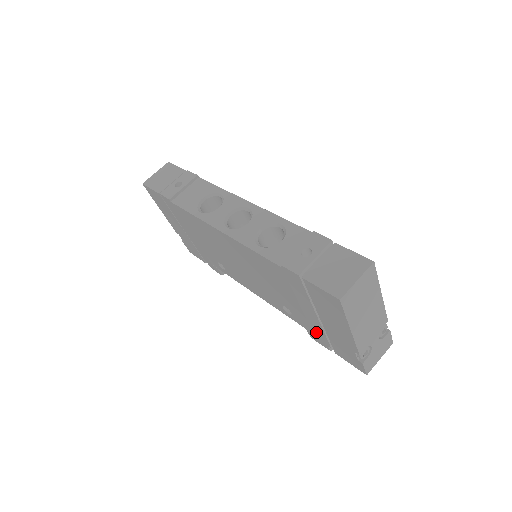
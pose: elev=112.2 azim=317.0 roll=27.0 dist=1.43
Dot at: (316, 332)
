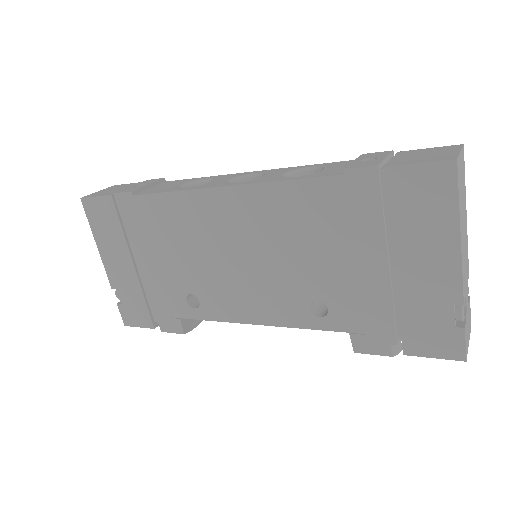
Dot at: (373, 320)
